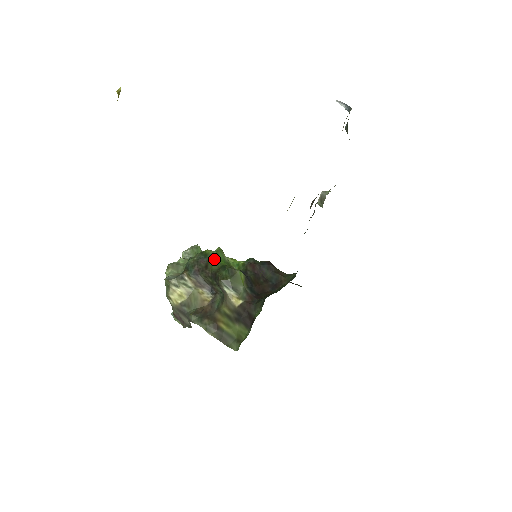
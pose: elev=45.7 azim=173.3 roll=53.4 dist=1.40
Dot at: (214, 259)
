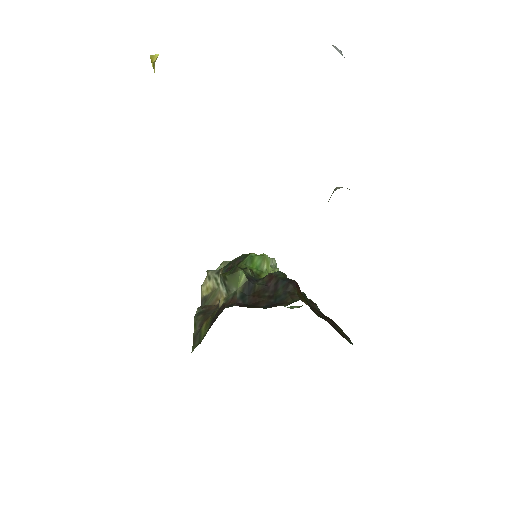
Dot at: (245, 260)
